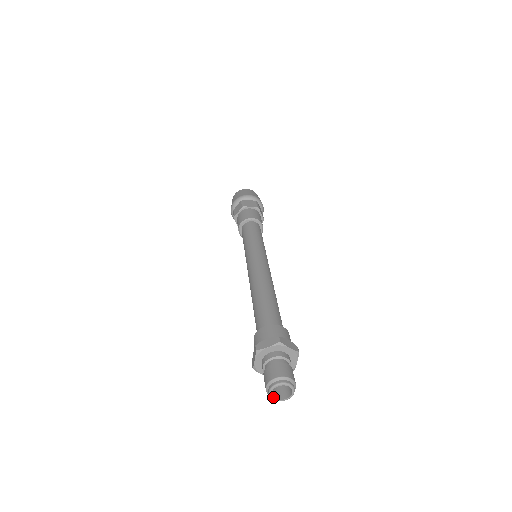
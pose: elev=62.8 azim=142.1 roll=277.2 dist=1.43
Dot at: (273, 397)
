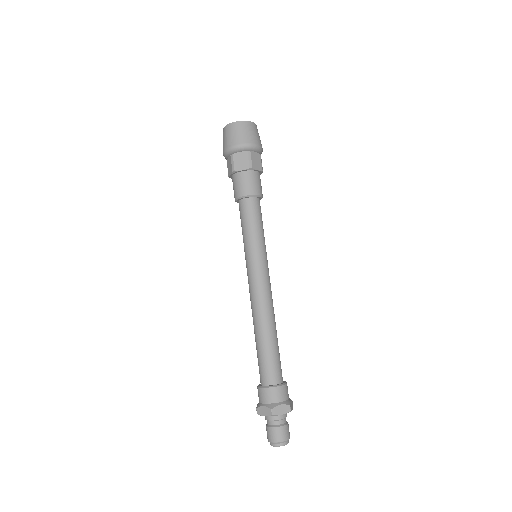
Dot at: (272, 445)
